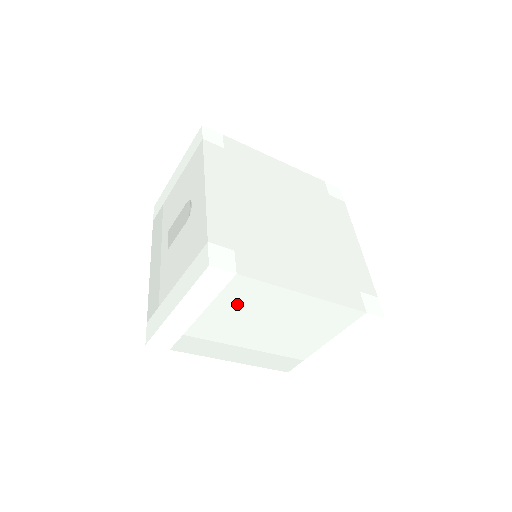
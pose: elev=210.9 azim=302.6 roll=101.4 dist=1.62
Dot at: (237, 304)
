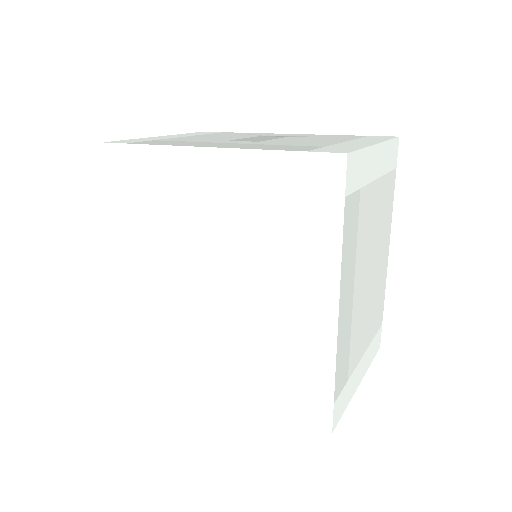
Dot at: (382, 203)
